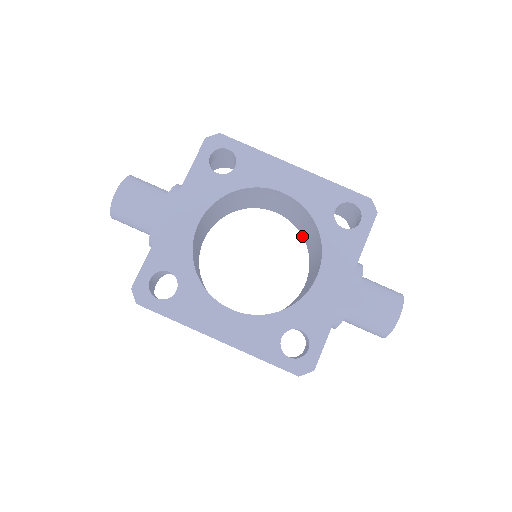
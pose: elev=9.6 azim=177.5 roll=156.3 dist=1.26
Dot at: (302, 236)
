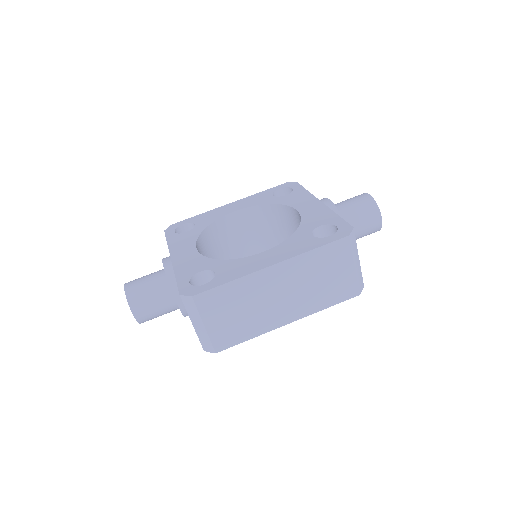
Dot at: occluded
